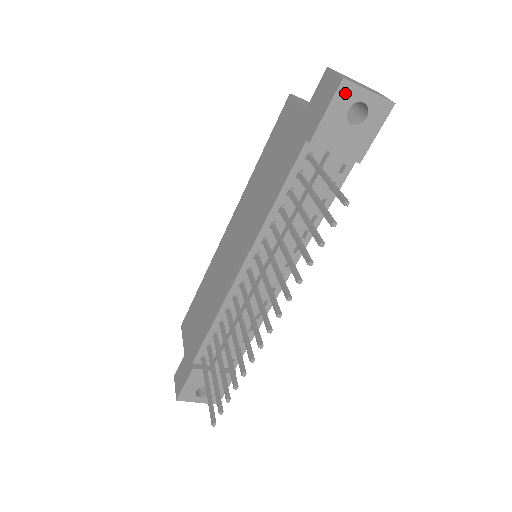
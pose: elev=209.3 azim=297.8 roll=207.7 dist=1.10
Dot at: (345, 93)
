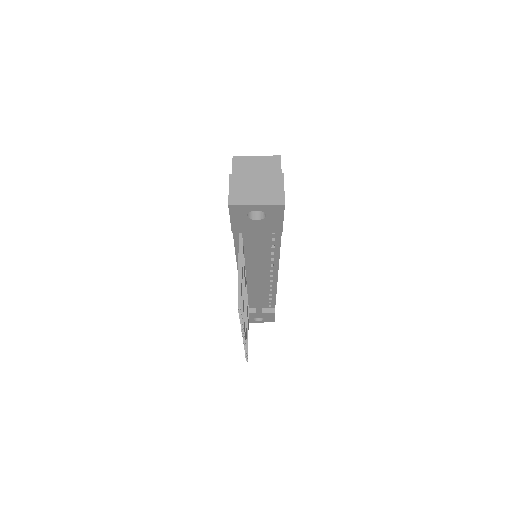
Dot at: (237, 210)
